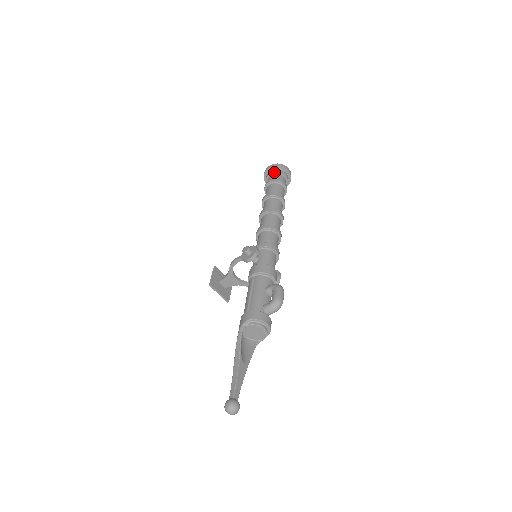
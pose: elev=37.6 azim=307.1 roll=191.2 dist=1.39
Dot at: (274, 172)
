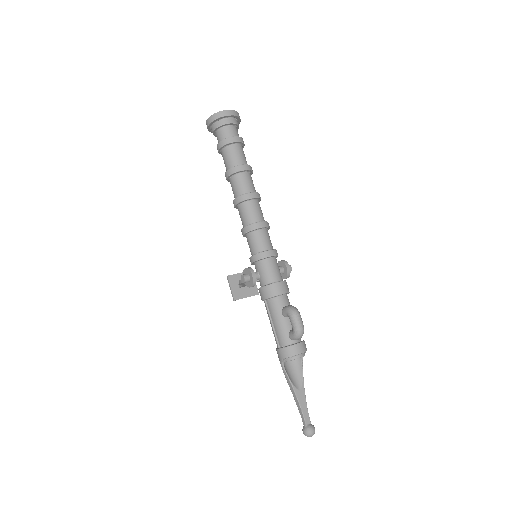
Dot at: (216, 128)
